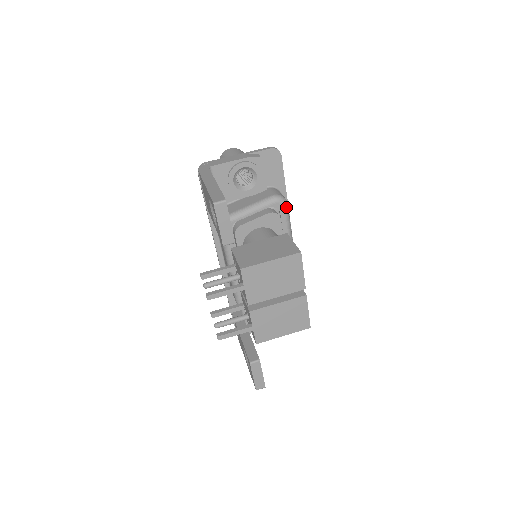
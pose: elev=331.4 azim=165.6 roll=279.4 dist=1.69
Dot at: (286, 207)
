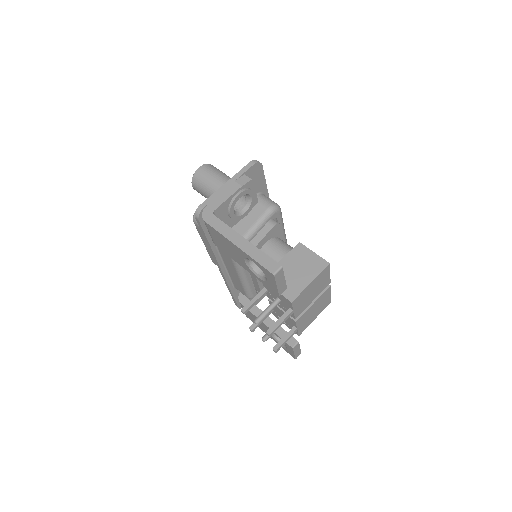
Dot at: (281, 212)
